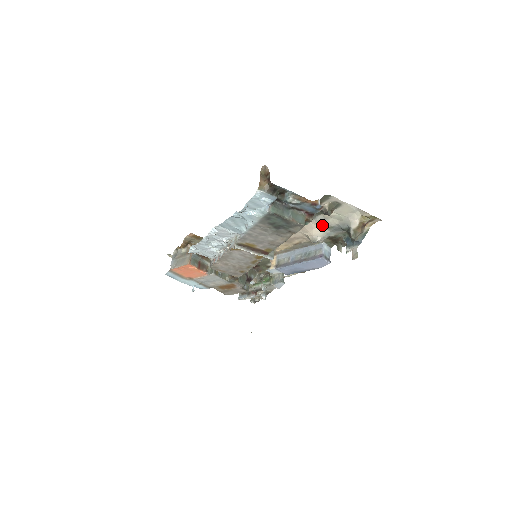
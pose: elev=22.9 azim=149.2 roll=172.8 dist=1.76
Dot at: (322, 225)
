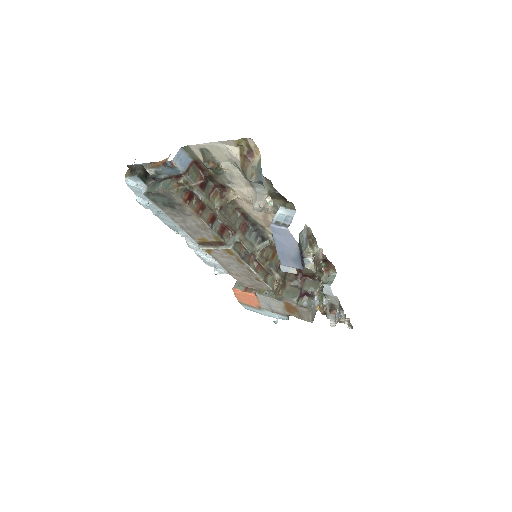
Dot at: (245, 185)
